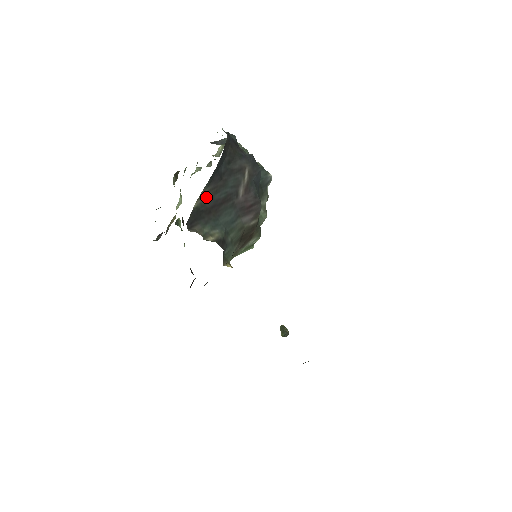
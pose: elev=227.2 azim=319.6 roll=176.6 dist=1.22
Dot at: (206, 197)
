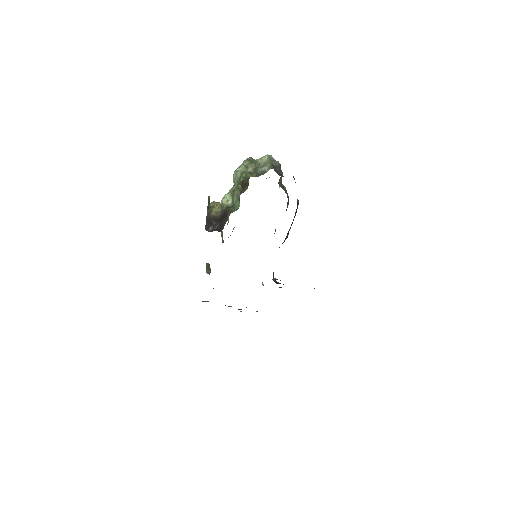
Dot at: occluded
